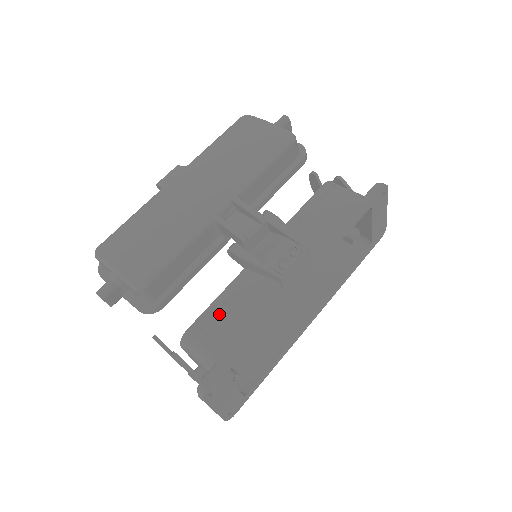
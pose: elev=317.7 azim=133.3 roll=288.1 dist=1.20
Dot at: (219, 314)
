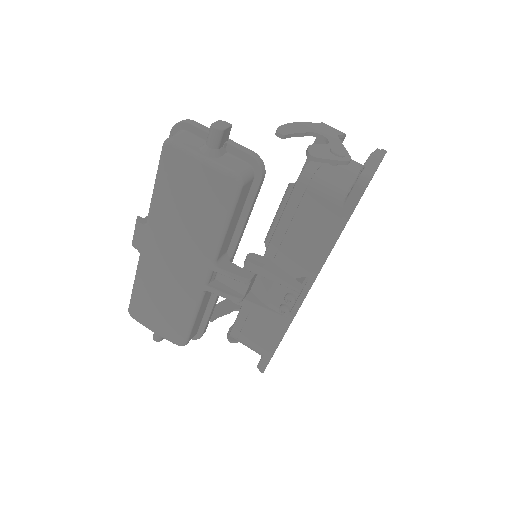
Dot at: (248, 323)
